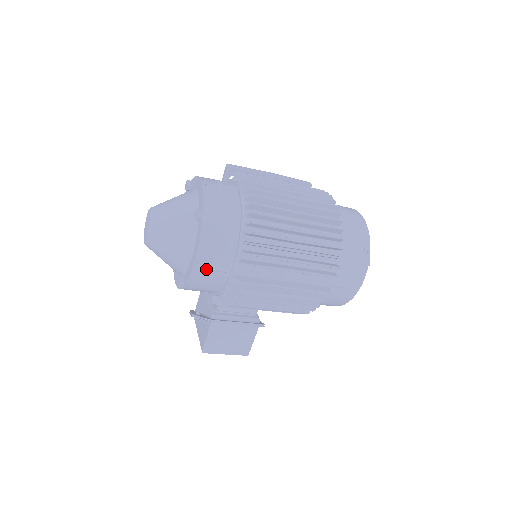
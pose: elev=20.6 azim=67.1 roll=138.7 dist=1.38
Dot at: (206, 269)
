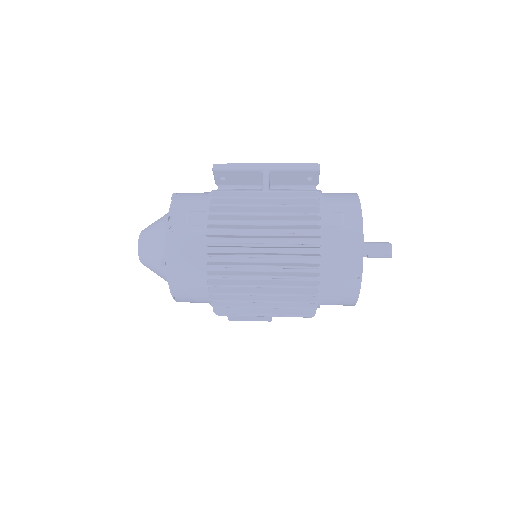
Dot at: (187, 300)
